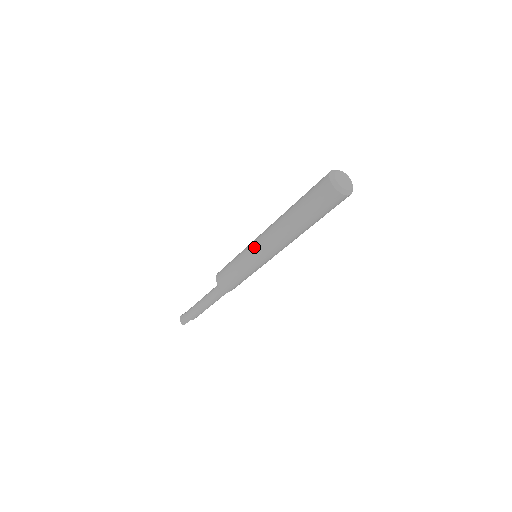
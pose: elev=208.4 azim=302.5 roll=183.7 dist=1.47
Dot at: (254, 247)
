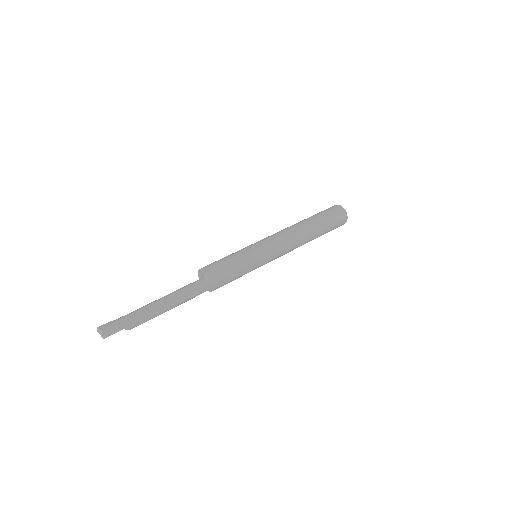
Dot at: (267, 240)
